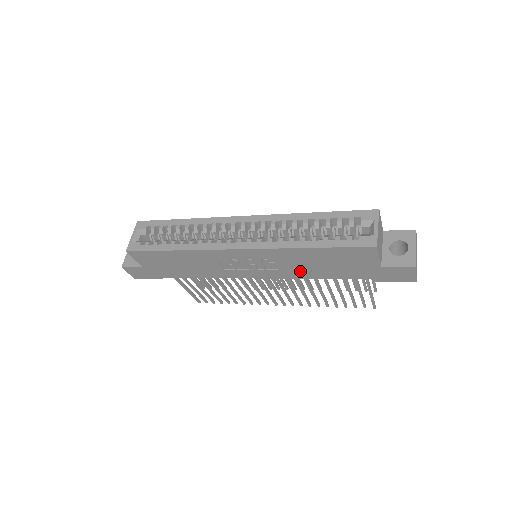
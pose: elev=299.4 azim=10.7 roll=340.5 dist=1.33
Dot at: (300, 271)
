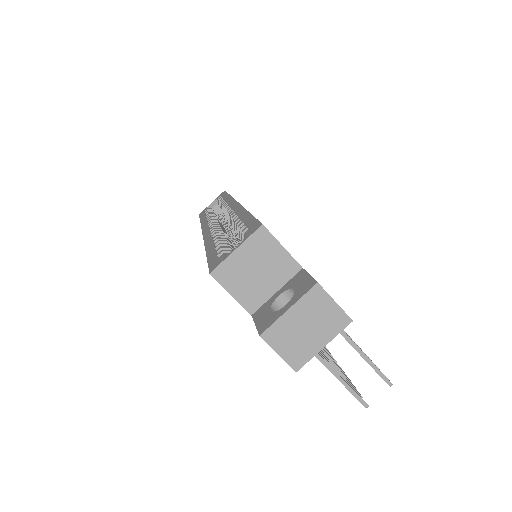
Dot at: occluded
